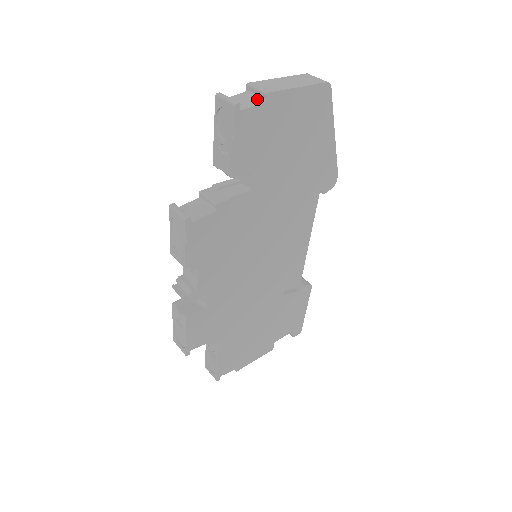
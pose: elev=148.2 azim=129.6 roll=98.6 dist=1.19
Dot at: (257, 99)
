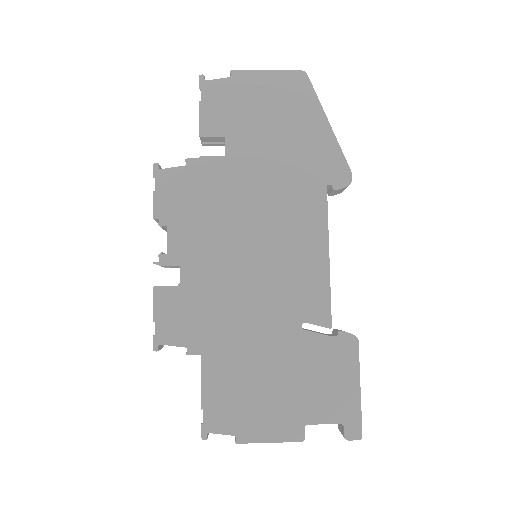
Dot at: occluded
